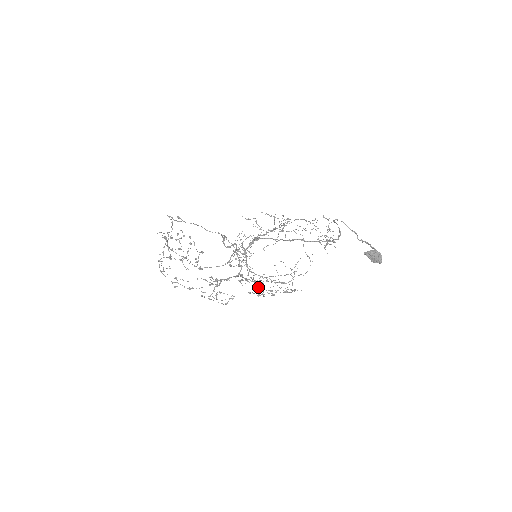
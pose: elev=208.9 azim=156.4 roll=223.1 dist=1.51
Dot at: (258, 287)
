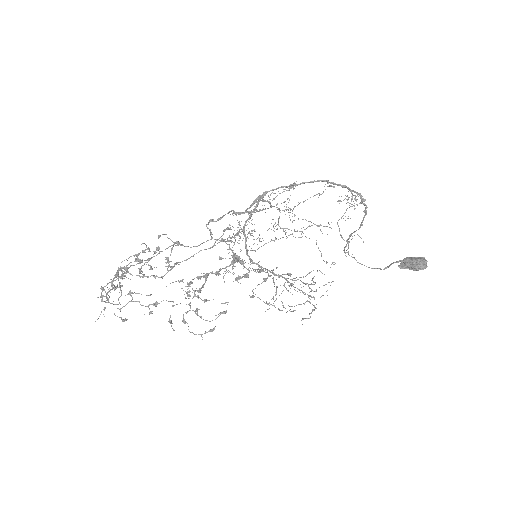
Dot at: (268, 273)
